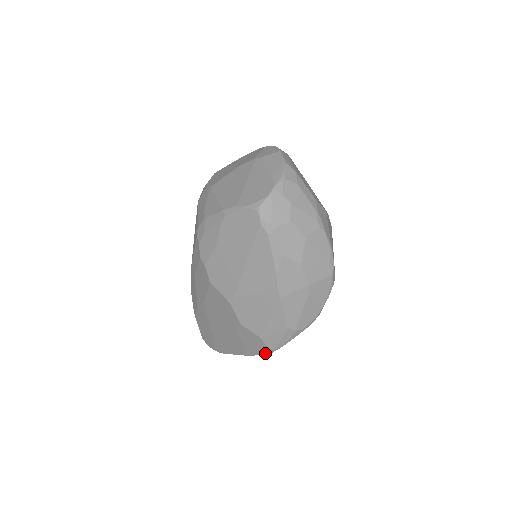
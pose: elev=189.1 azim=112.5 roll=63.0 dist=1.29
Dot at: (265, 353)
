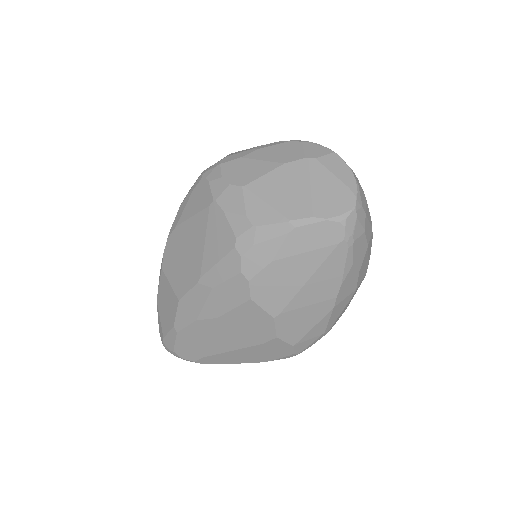
Dot at: (282, 358)
